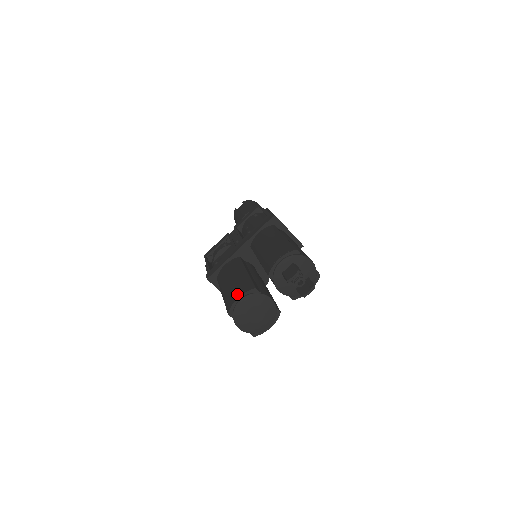
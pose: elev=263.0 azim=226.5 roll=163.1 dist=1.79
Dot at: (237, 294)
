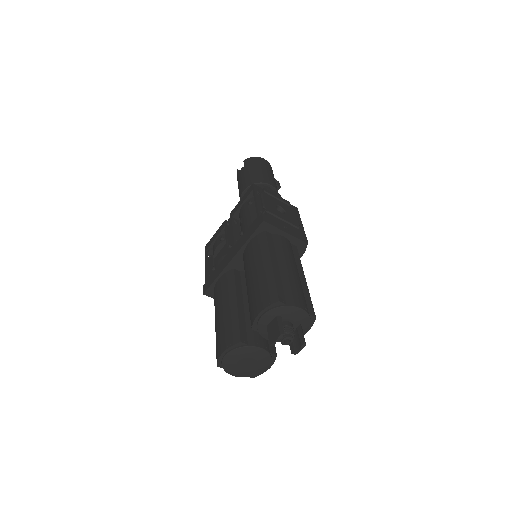
Dot at: (222, 346)
